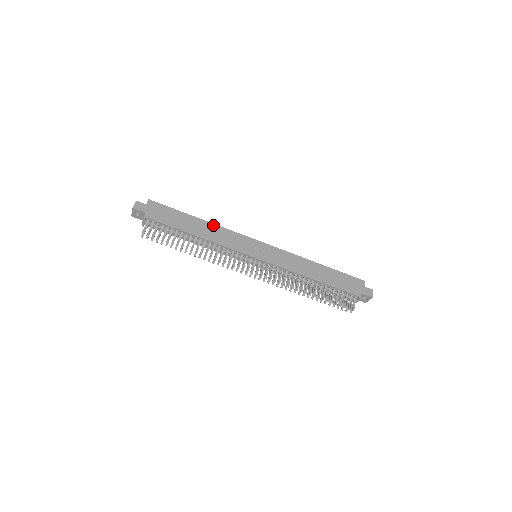
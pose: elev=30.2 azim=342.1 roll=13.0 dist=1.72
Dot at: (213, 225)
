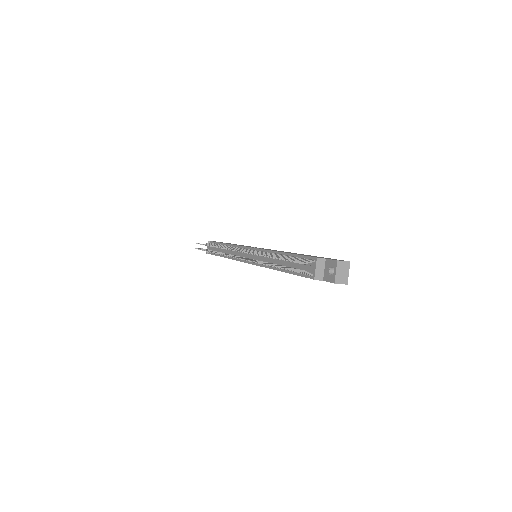
Dot at: occluded
